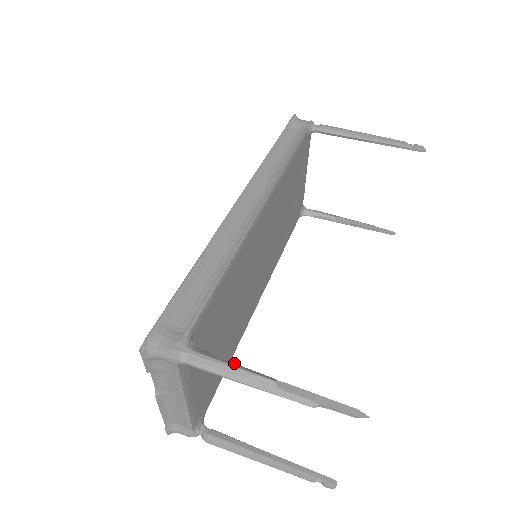
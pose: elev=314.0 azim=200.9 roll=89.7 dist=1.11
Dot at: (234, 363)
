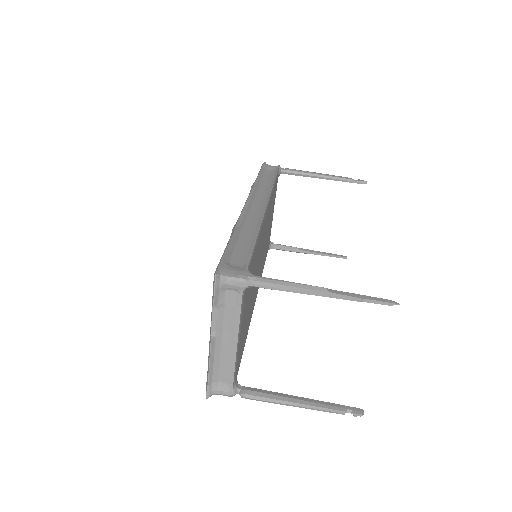
Dot at: (290, 282)
